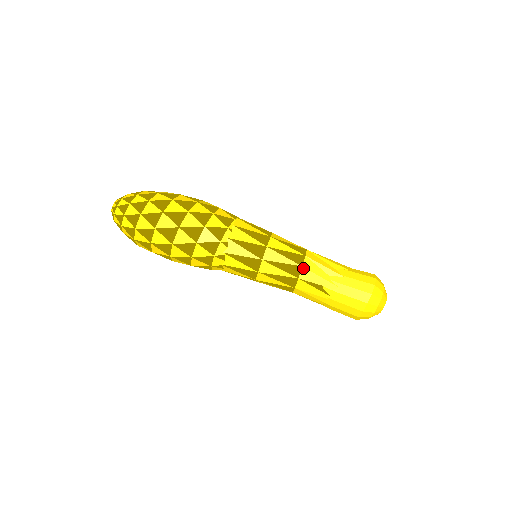
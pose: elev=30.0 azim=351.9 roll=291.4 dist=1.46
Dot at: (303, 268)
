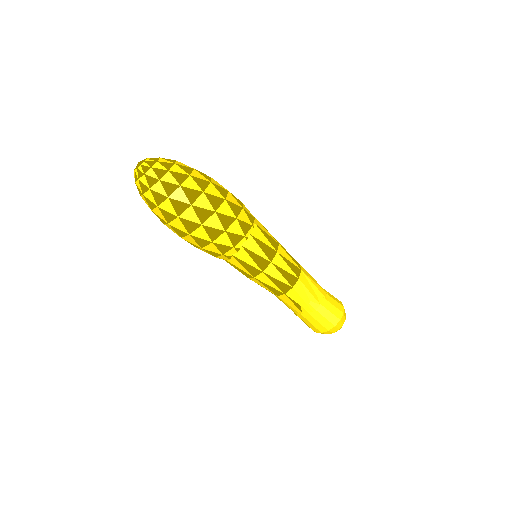
Dot at: (293, 289)
